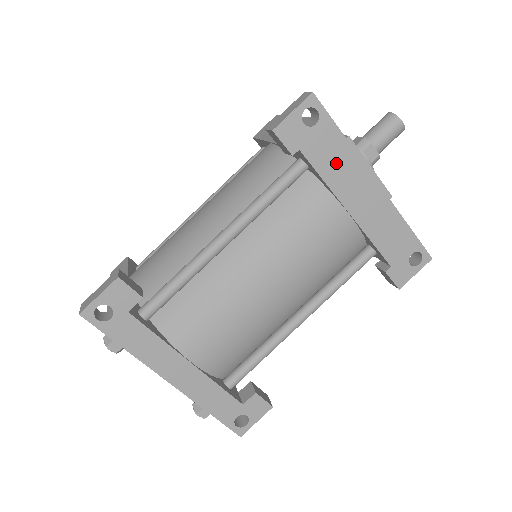
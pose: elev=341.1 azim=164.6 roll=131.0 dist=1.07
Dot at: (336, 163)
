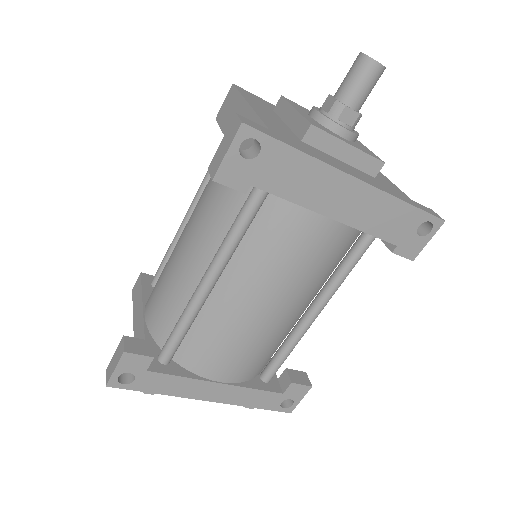
Dot at: (299, 180)
